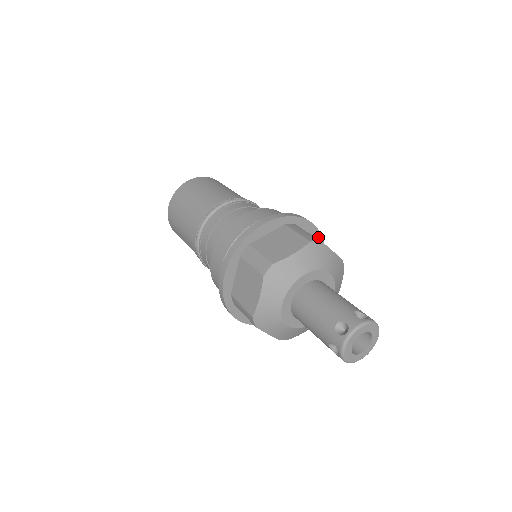
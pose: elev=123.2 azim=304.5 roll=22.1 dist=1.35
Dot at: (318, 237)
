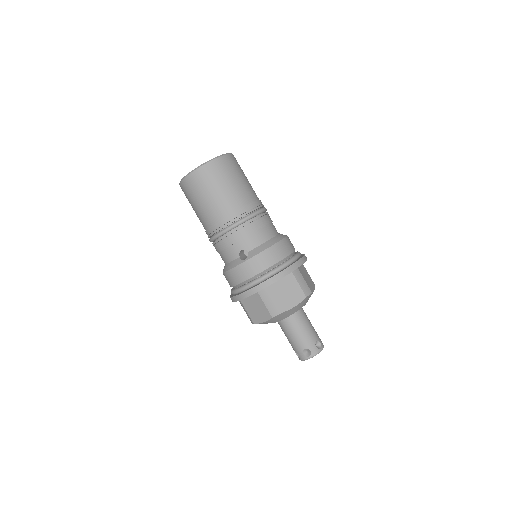
Dot at: occluded
